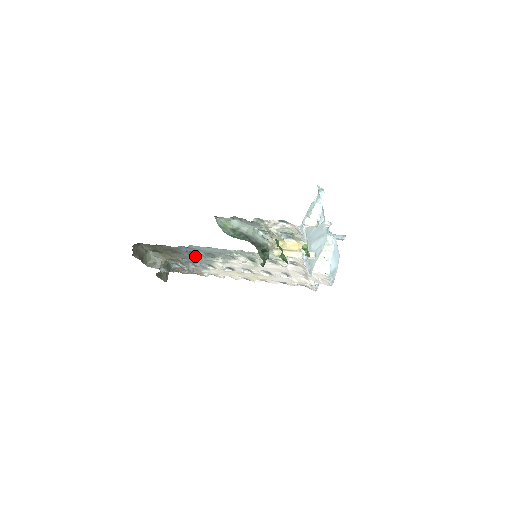
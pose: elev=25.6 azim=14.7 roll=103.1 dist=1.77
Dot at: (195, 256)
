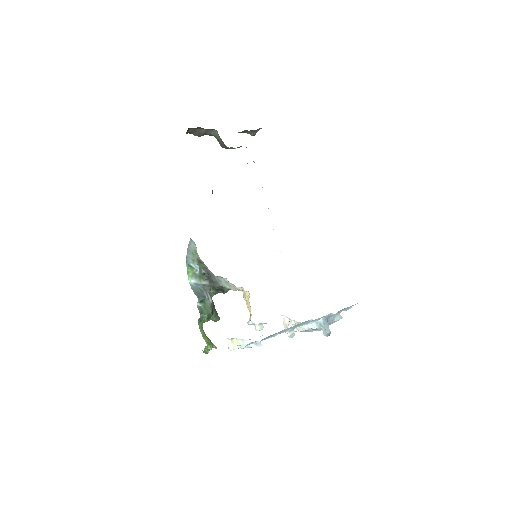
Dot at: occluded
